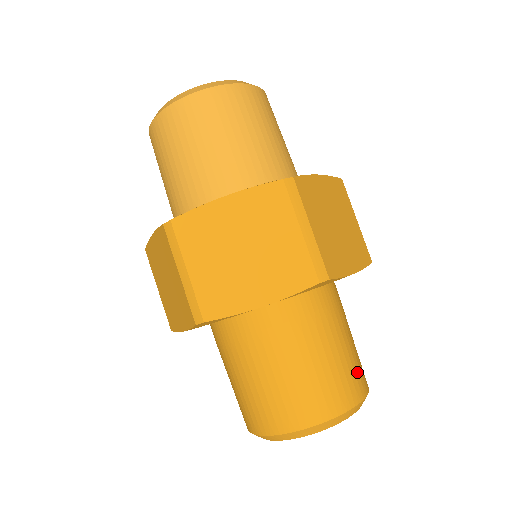
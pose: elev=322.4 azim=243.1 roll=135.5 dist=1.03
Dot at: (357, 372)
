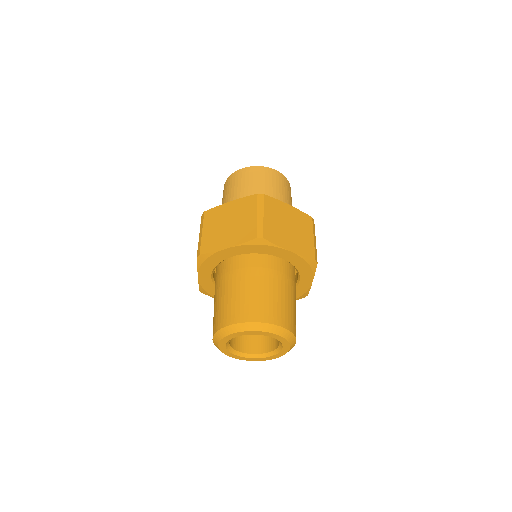
Dot at: (280, 311)
